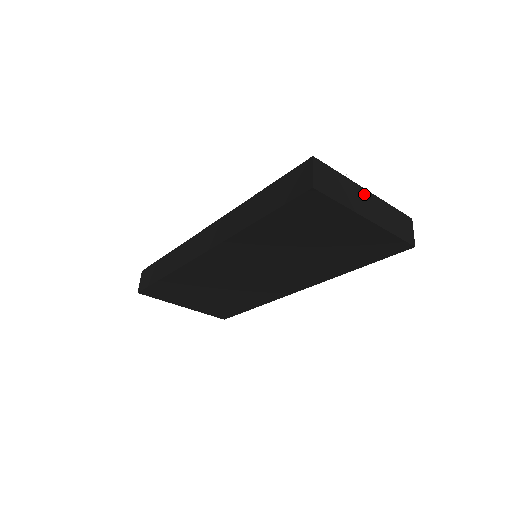
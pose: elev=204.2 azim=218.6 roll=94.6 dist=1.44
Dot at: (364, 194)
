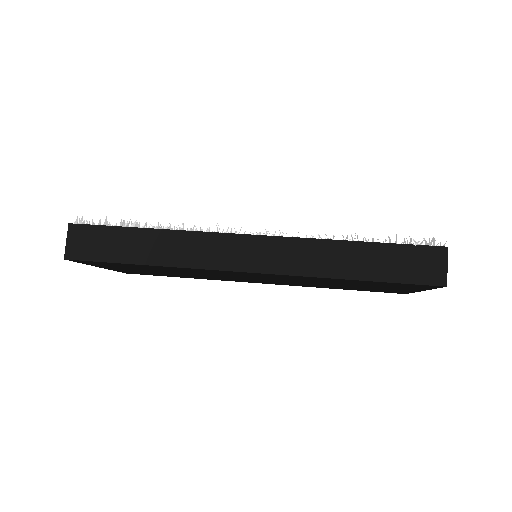
Dot at: occluded
